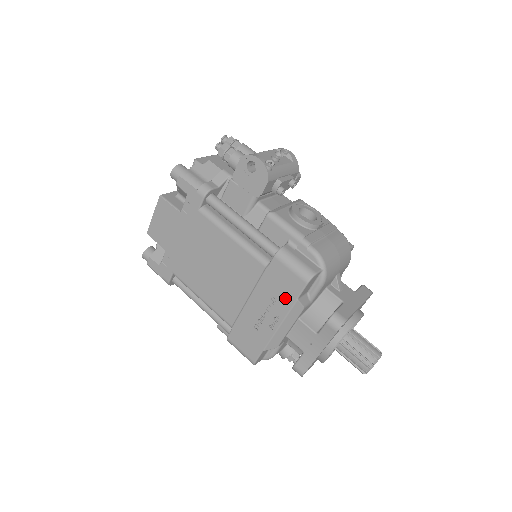
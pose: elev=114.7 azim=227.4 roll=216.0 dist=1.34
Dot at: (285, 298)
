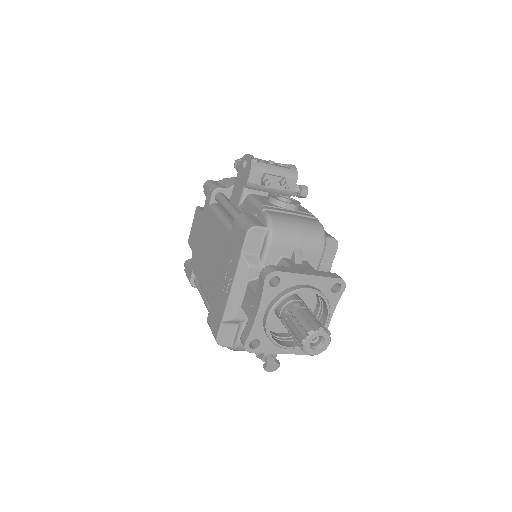
Dot at: (236, 256)
